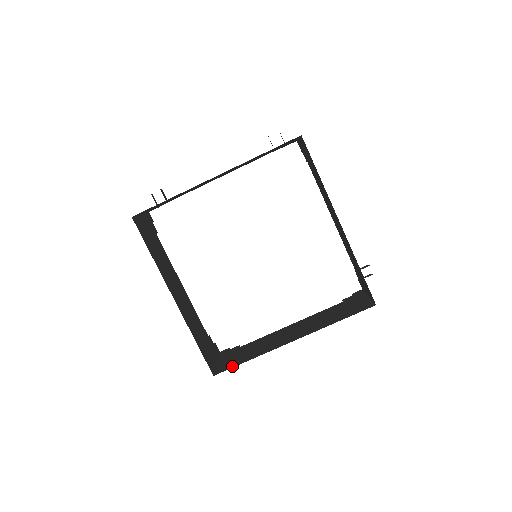
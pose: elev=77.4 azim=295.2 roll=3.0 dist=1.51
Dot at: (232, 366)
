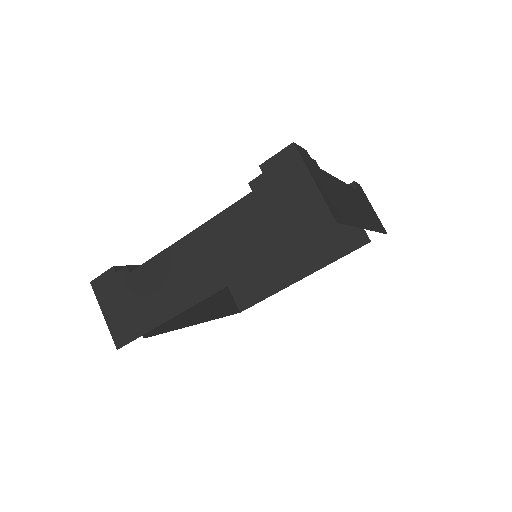
Dot at: (253, 303)
